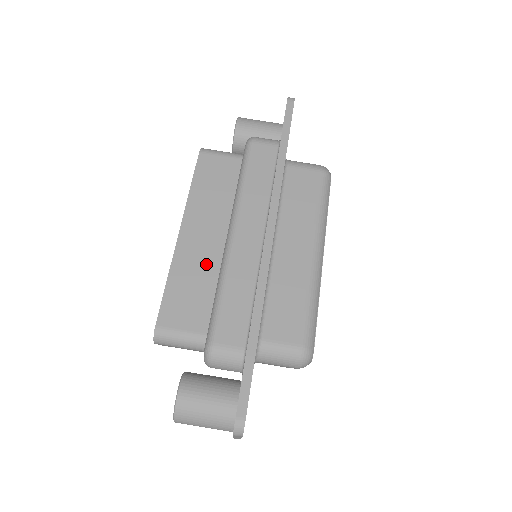
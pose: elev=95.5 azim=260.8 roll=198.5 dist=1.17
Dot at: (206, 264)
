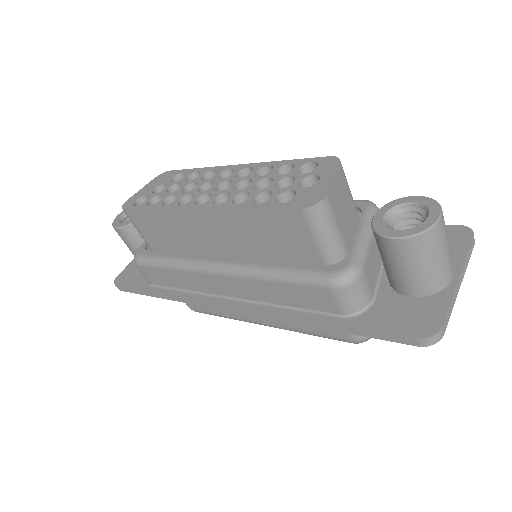
Dot at: (191, 240)
